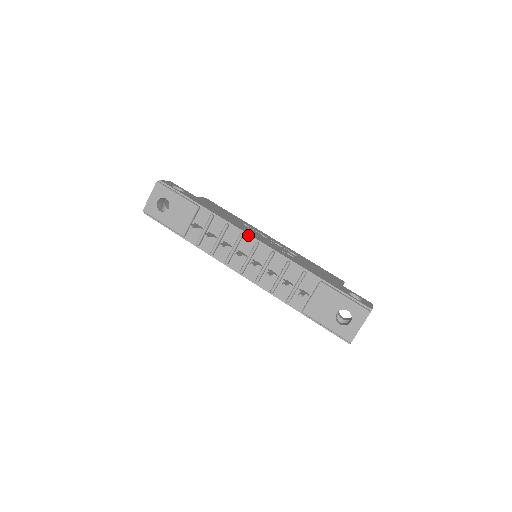
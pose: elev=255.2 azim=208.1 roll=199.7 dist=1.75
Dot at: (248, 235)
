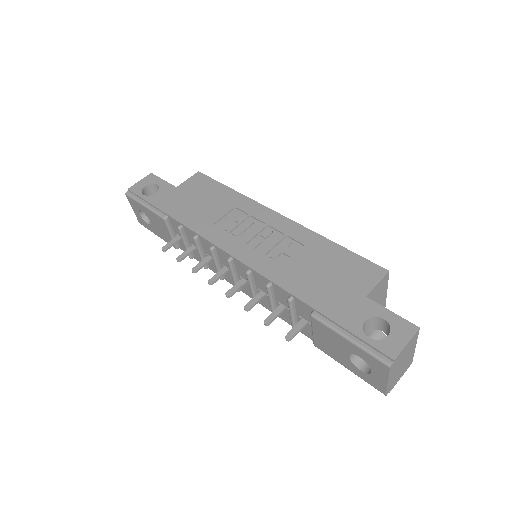
Dot at: (218, 248)
